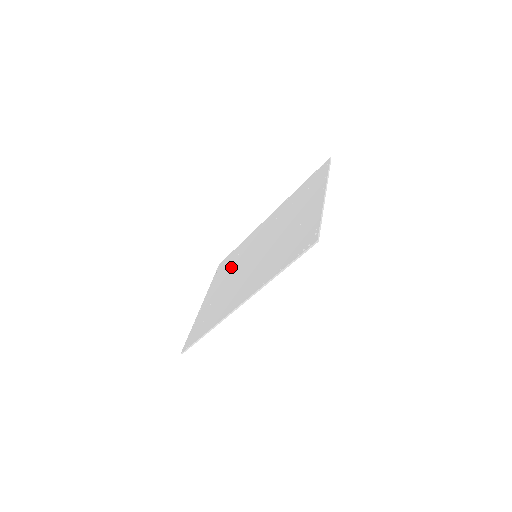
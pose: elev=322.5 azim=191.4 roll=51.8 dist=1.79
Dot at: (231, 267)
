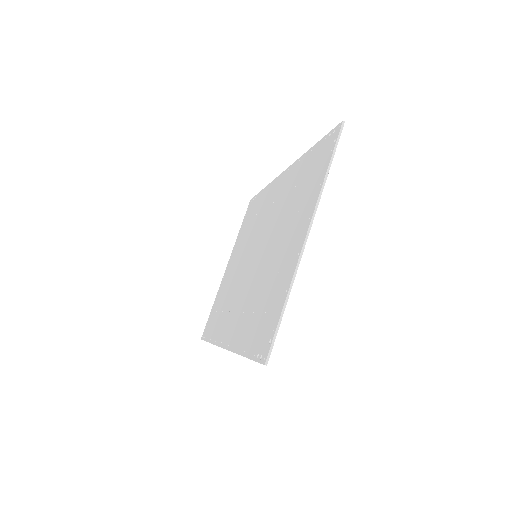
Dot at: (247, 234)
